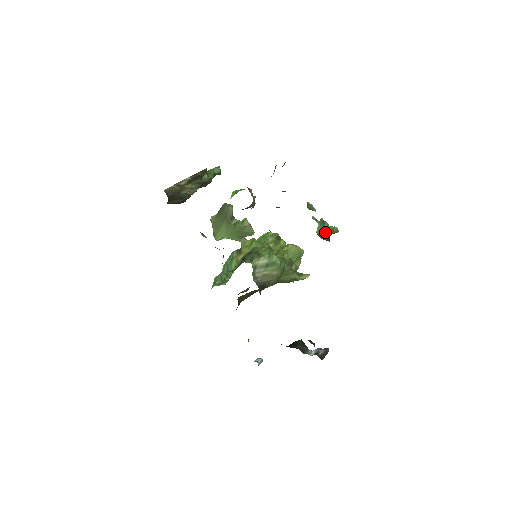
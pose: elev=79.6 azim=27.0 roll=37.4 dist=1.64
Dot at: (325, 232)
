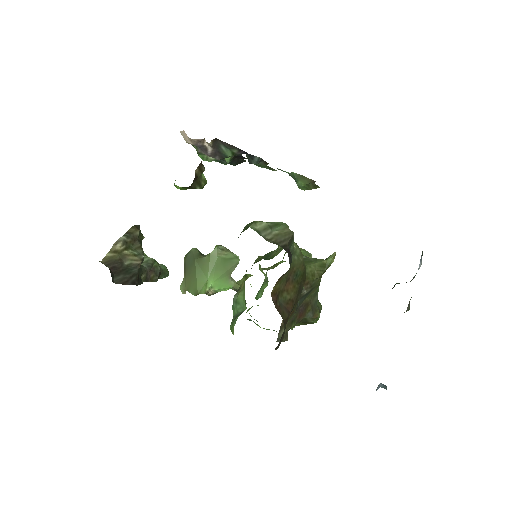
Dot at: occluded
